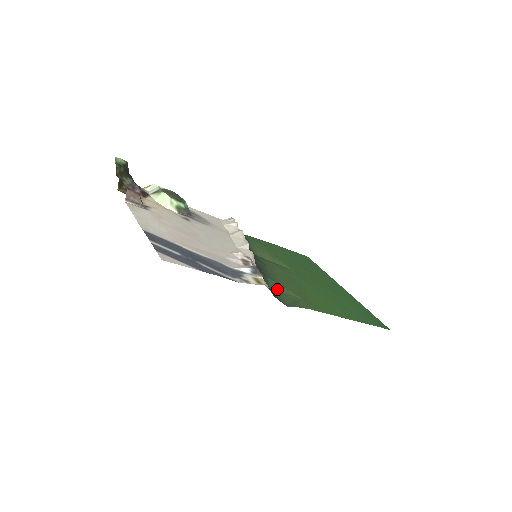
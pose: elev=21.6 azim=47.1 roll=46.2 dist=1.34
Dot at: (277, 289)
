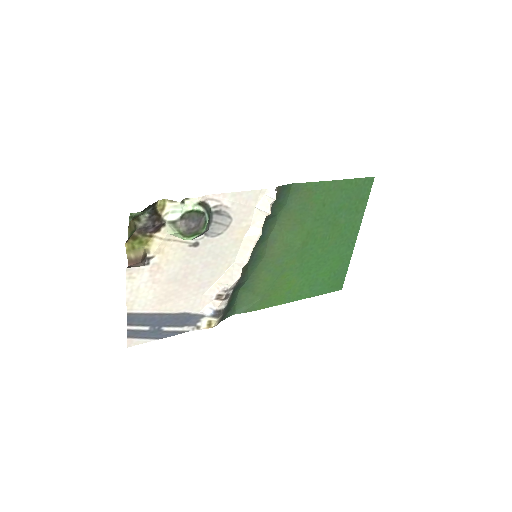
Dot at: (246, 291)
